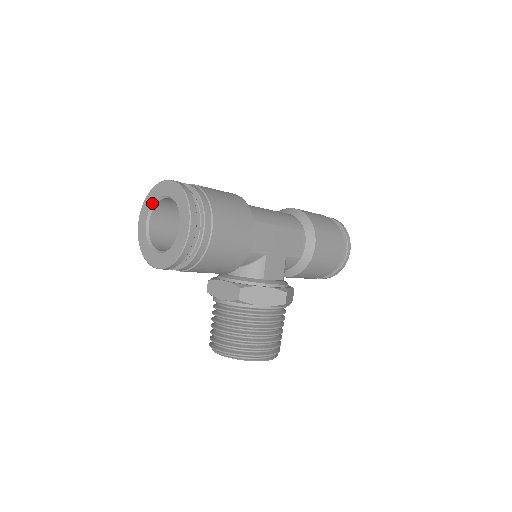
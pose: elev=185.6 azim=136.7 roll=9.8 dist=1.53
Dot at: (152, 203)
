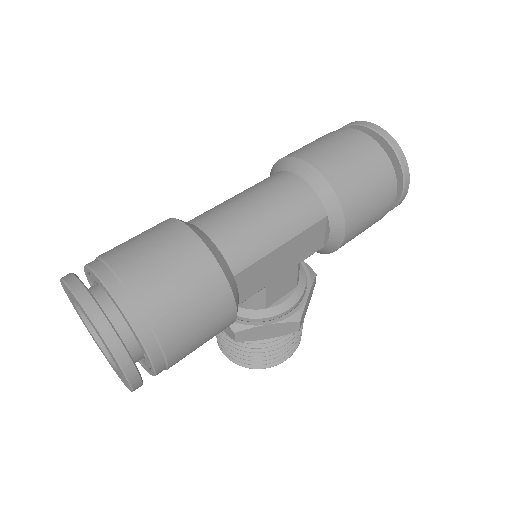
Dot at: (71, 298)
